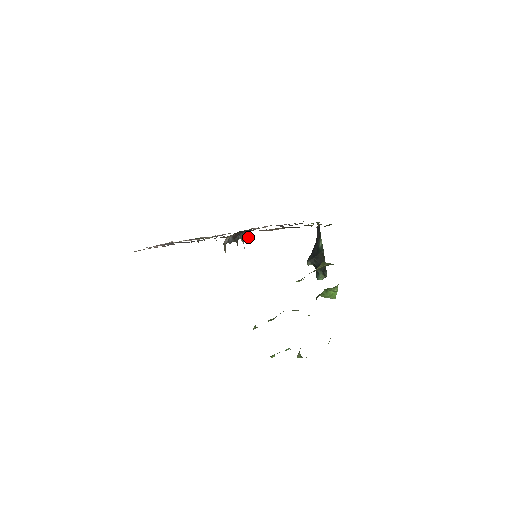
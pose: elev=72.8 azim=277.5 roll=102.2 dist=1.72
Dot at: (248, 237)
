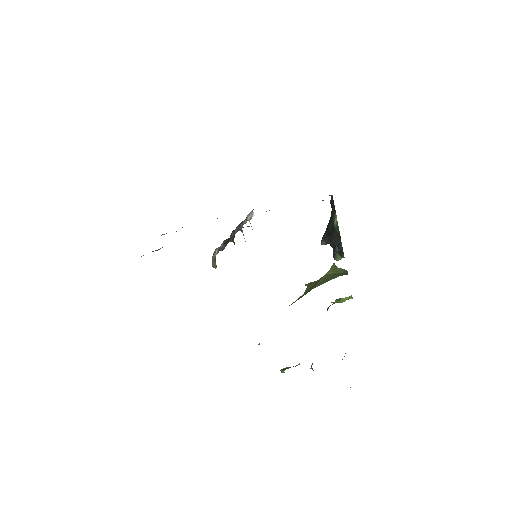
Dot at: (249, 220)
